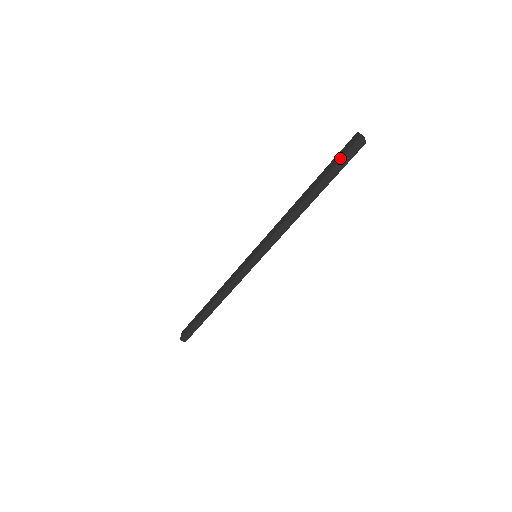
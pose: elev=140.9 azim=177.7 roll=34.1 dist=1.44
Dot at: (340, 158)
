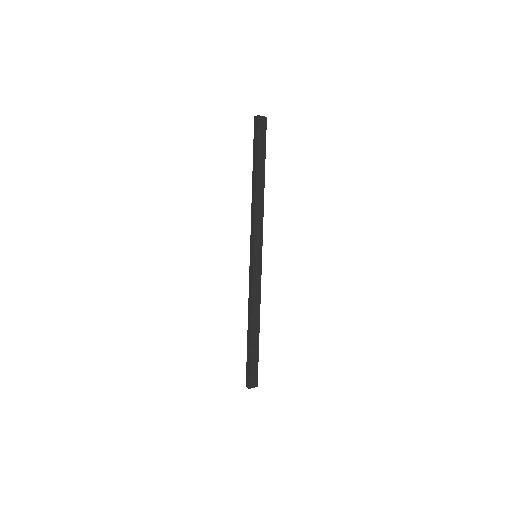
Dot at: (254, 138)
